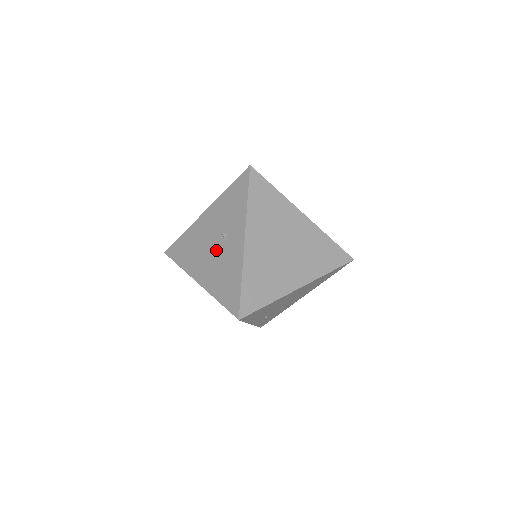
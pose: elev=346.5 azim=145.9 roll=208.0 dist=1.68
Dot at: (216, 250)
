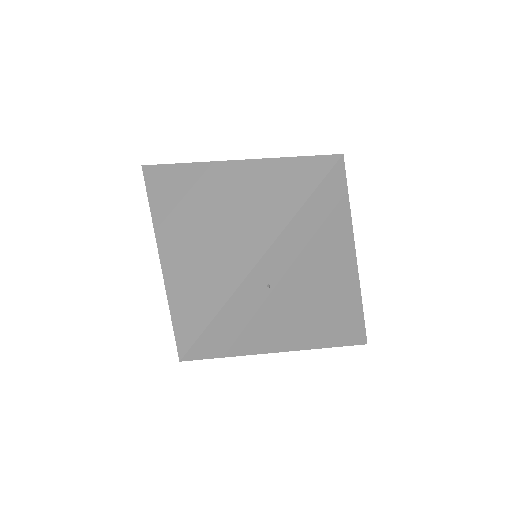
Dot at: occluded
